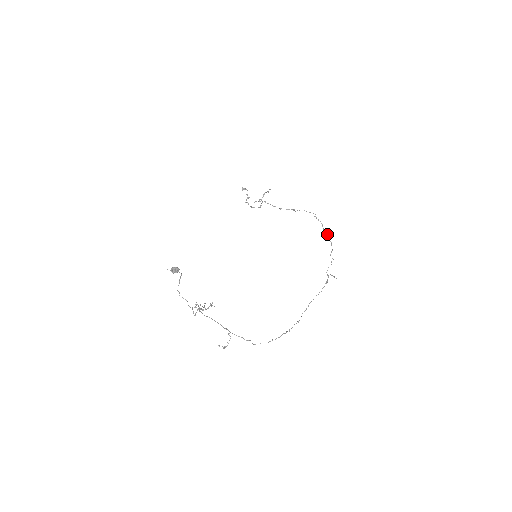
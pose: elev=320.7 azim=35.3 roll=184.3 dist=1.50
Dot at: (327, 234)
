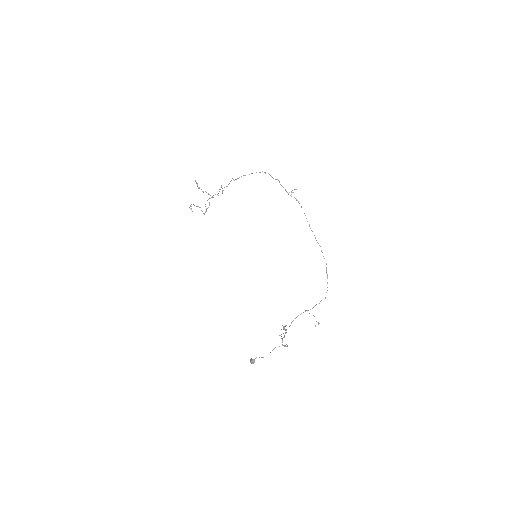
Dot at: occluded
